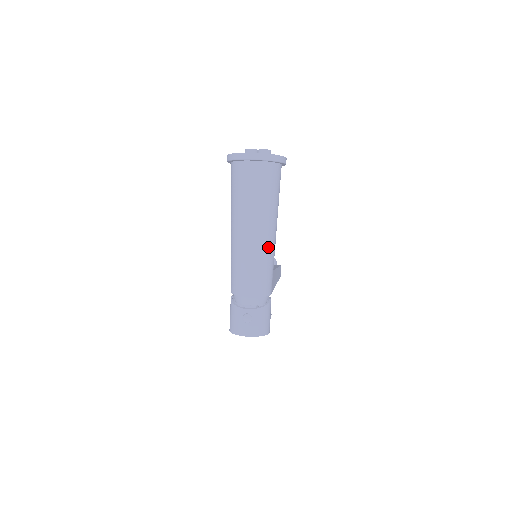
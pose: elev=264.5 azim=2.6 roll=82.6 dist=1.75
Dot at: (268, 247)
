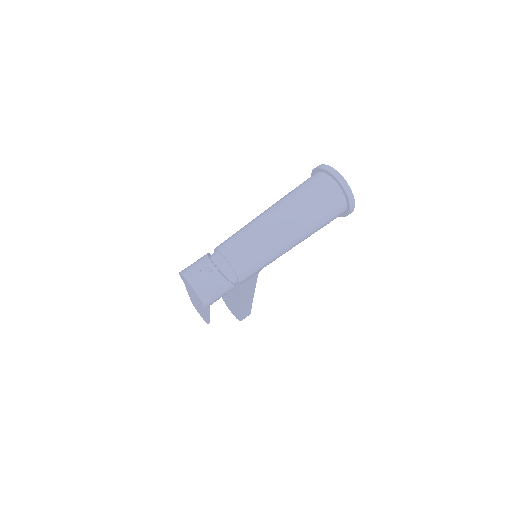
Dot at: (279, 244)
